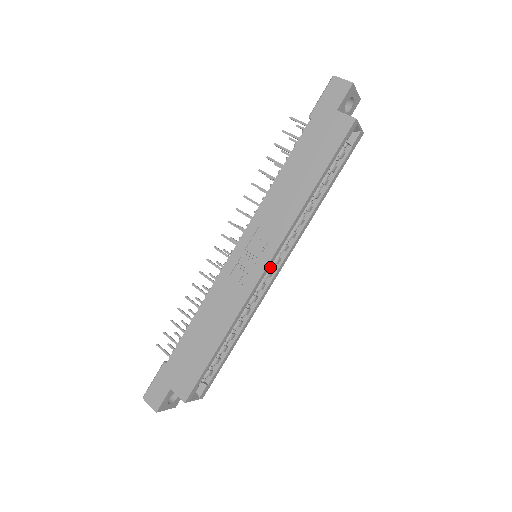
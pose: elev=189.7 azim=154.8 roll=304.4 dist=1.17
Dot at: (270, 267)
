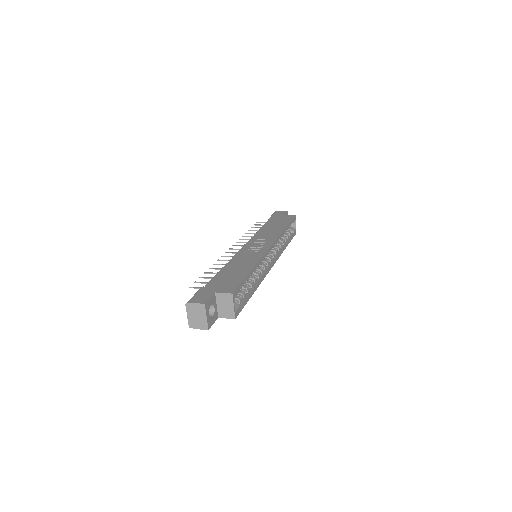
Dot at: (267, 260)
